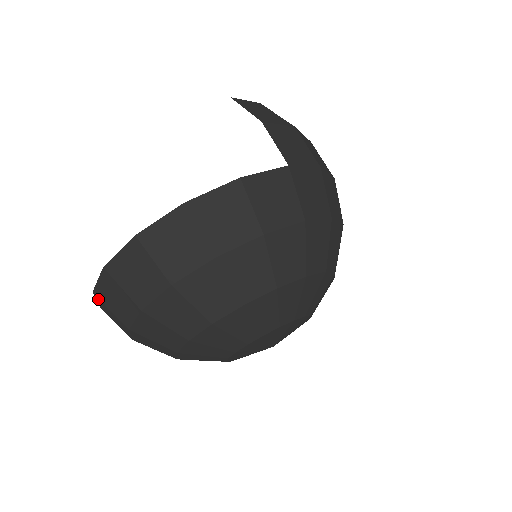
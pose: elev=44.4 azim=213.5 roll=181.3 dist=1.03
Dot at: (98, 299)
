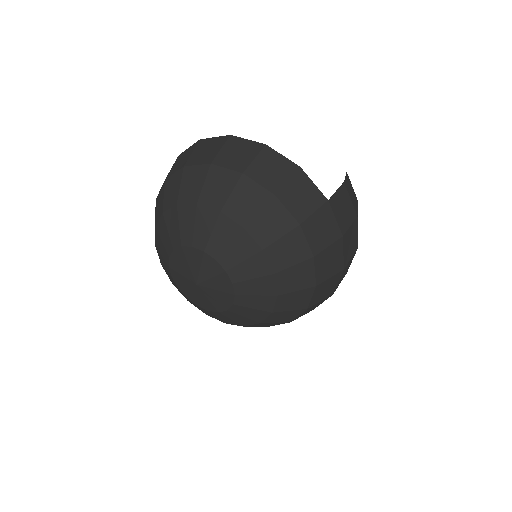
Dot at: occluded
